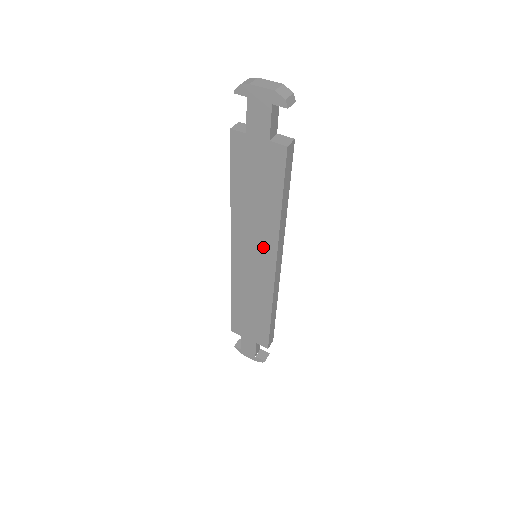
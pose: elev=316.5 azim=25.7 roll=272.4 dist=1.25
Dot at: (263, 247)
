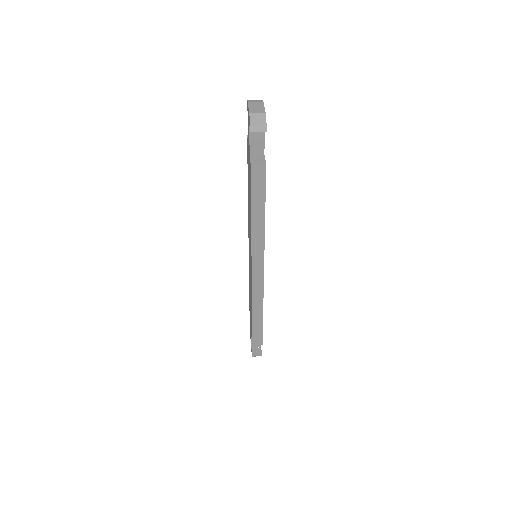
Dot at: occluded
